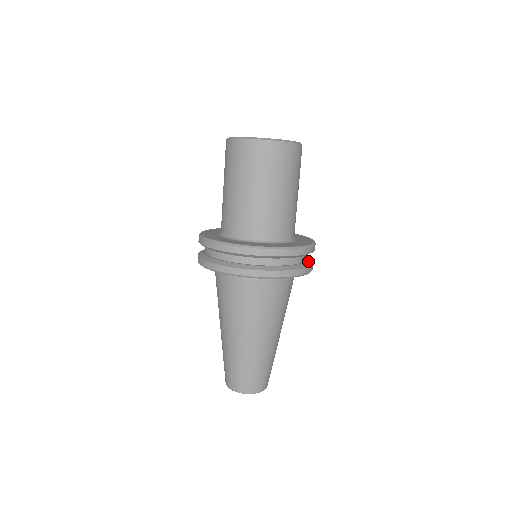
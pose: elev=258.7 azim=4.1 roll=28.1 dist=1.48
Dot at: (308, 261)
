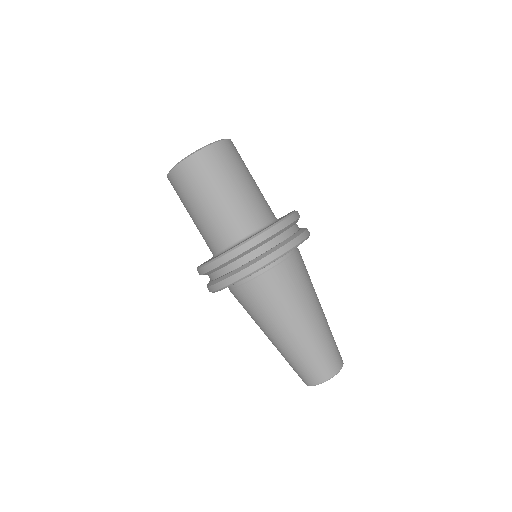
Dot at: occluded
